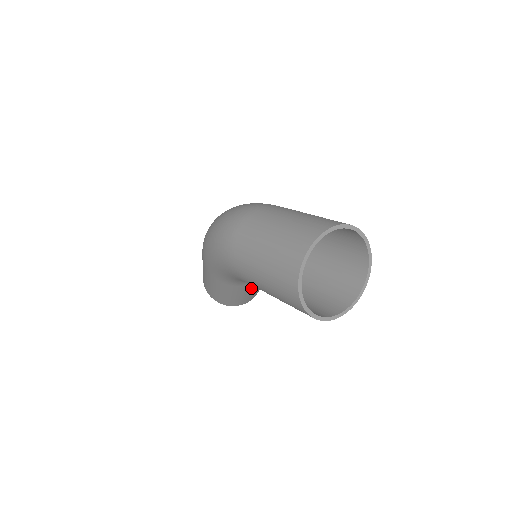
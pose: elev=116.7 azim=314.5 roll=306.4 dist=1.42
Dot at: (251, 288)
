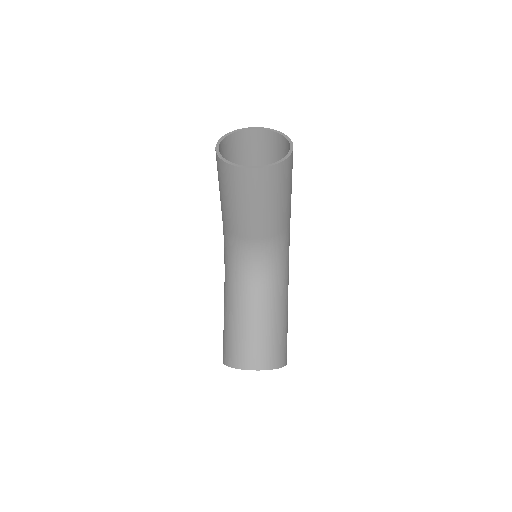
Dot at: (245, 311)
